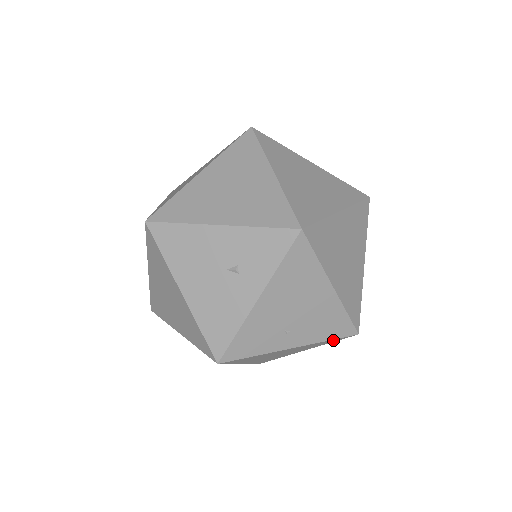
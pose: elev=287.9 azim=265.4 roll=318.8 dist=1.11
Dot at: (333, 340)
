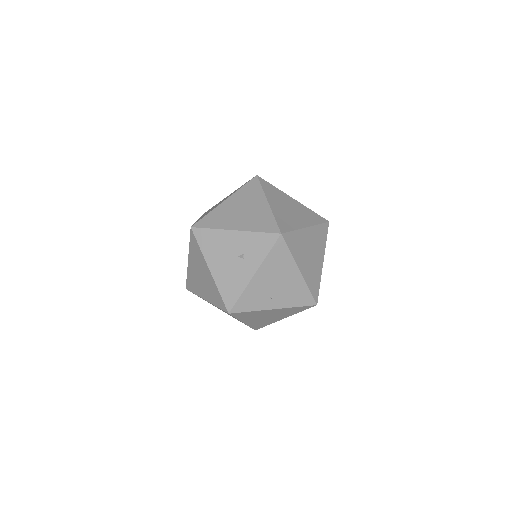
Dot at: (301, 308)
